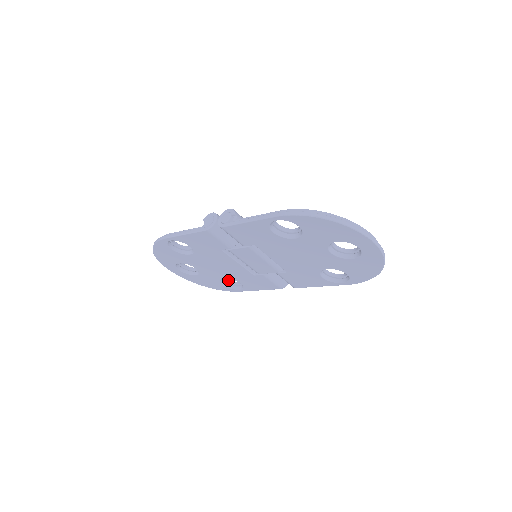
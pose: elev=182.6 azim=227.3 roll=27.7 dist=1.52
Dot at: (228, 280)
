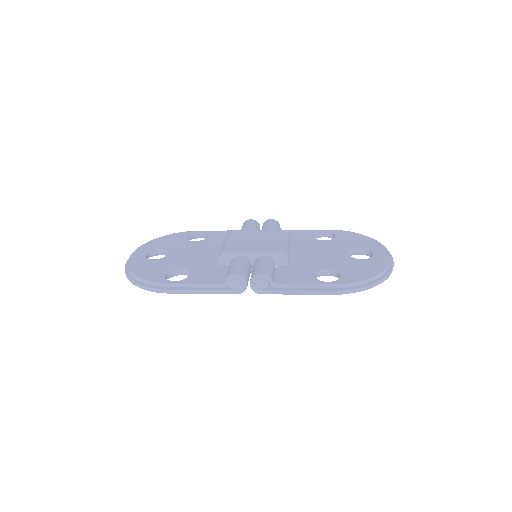
Dot at: (188, 237)
